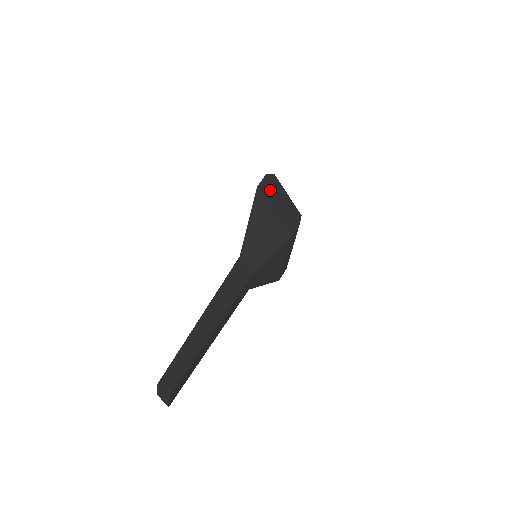
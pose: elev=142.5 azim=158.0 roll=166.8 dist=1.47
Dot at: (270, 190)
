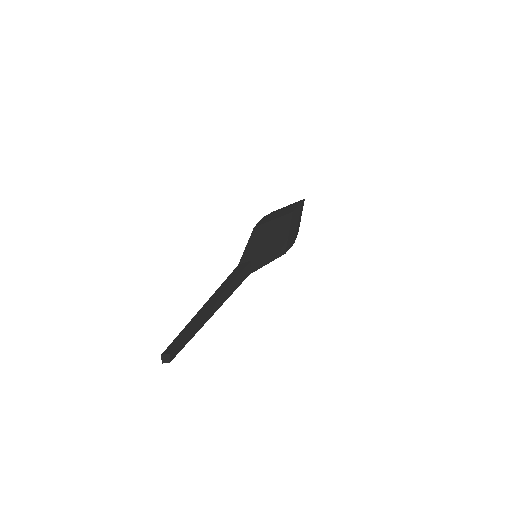
Dot at: (297, 215)
